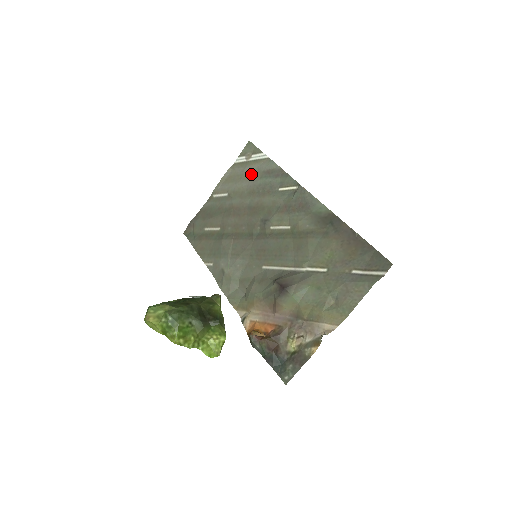
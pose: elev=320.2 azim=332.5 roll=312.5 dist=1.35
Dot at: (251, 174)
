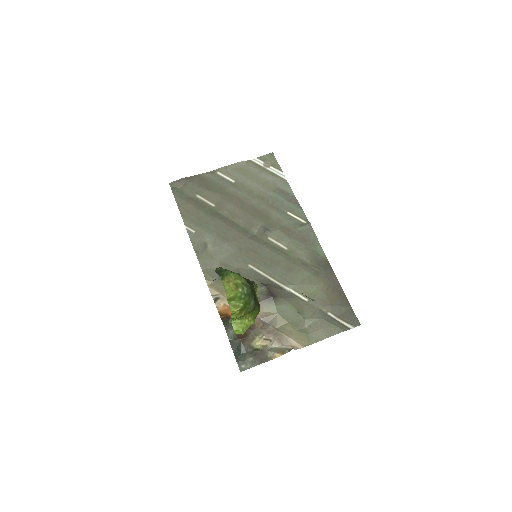
Dot at: (265, 181)
